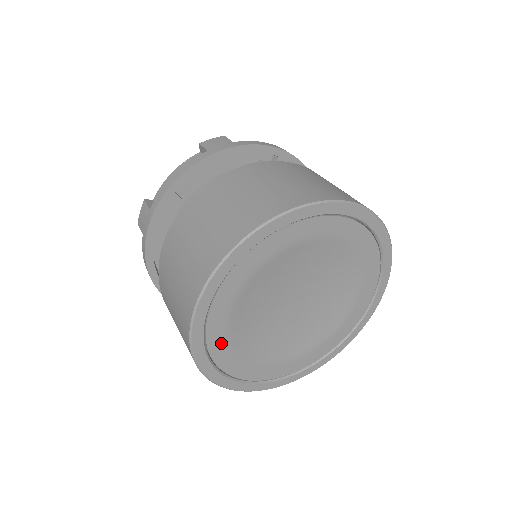
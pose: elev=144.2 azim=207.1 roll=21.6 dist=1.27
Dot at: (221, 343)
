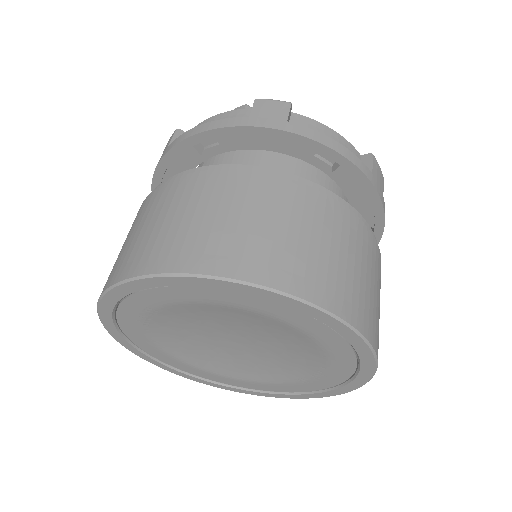
Dot at: (136, 331)
